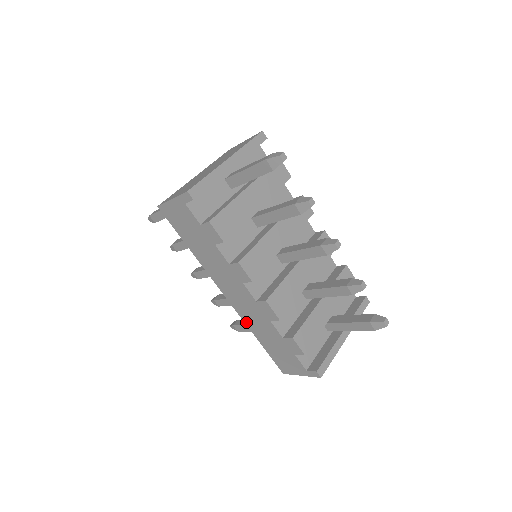
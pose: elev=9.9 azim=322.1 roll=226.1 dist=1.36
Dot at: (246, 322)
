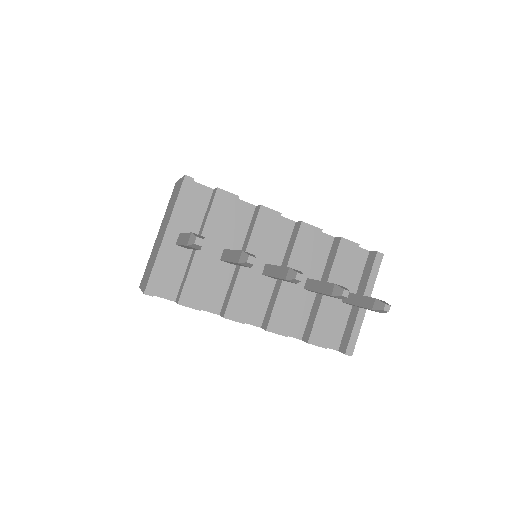
Dot at: occluded
